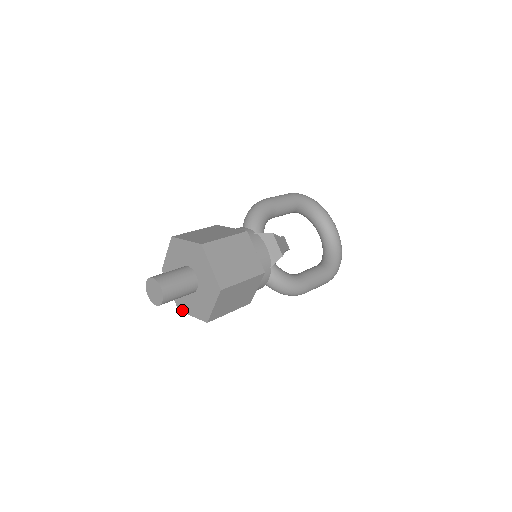
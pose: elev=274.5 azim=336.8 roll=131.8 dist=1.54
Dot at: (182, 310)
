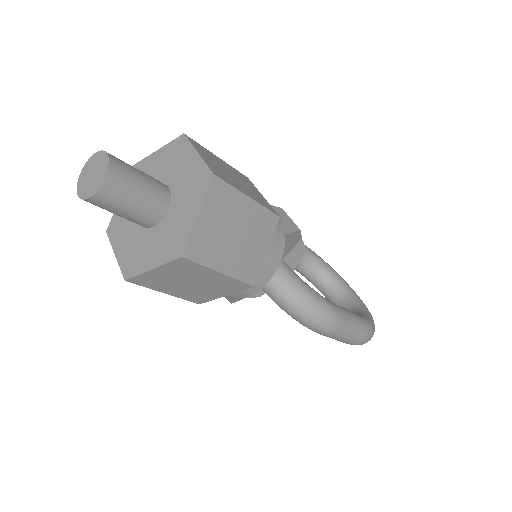
Dot at: (132, 273)
